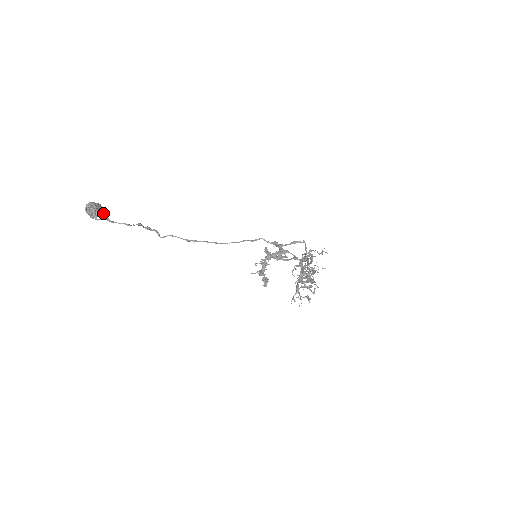
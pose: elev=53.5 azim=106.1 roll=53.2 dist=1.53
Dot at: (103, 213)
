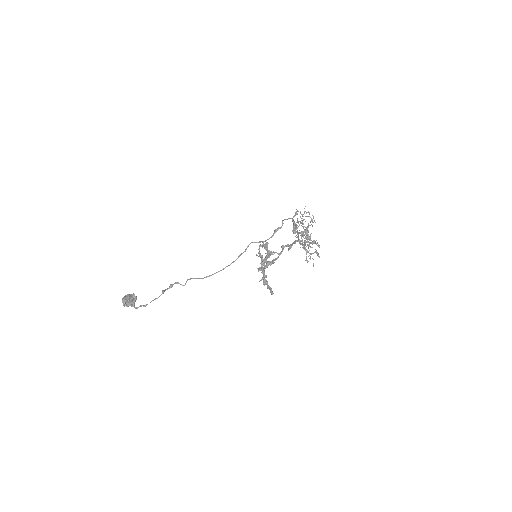
Dot at: (136, 299)
